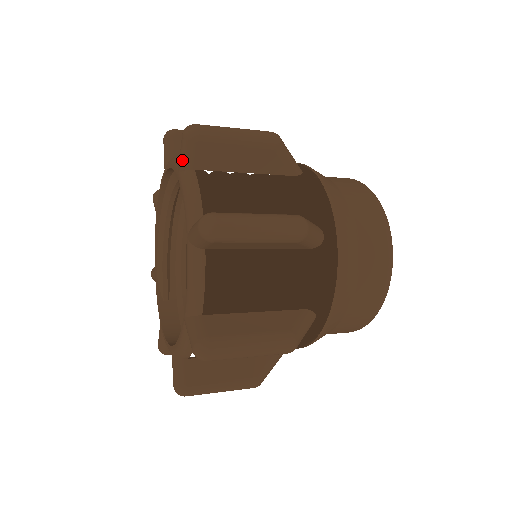
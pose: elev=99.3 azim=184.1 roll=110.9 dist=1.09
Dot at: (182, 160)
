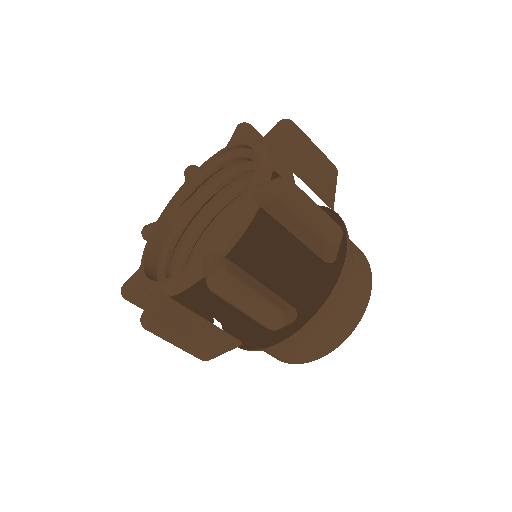
Dot at: (258, 192)
